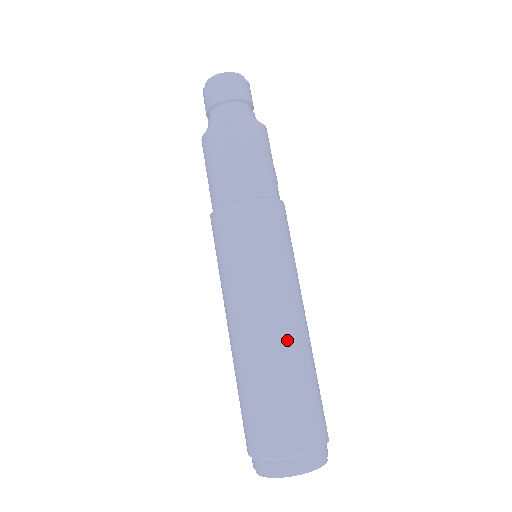
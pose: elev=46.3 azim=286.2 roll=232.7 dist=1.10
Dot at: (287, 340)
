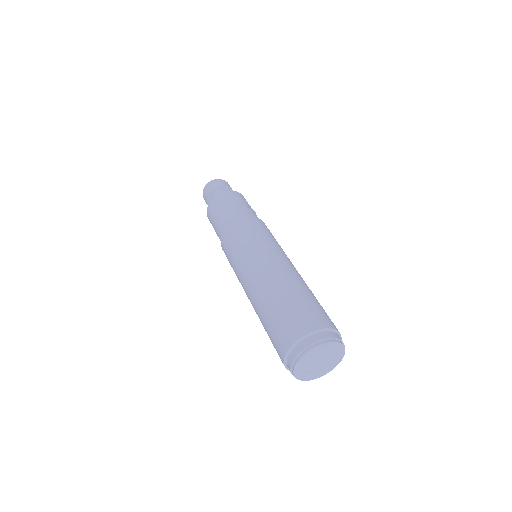
Dot at: (275, 277)
